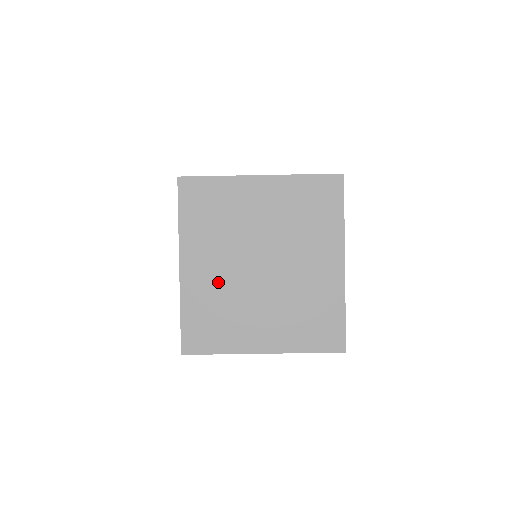
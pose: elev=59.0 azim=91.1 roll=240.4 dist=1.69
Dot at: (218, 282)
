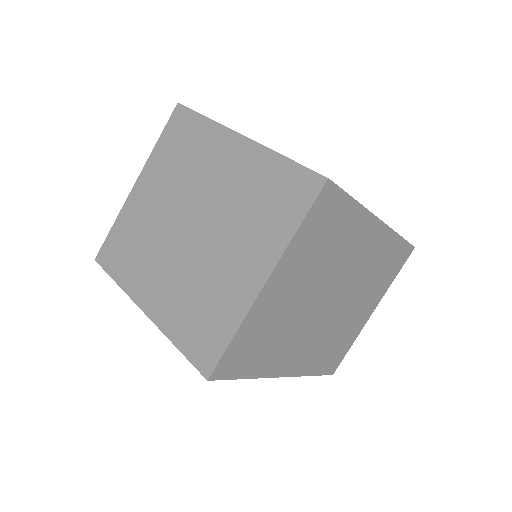
Dot at: (176, 283)
